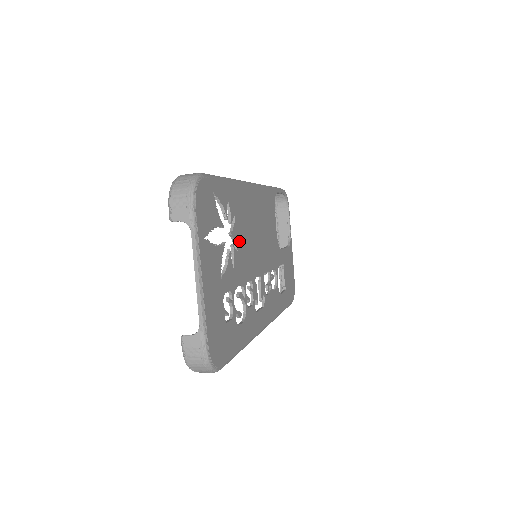
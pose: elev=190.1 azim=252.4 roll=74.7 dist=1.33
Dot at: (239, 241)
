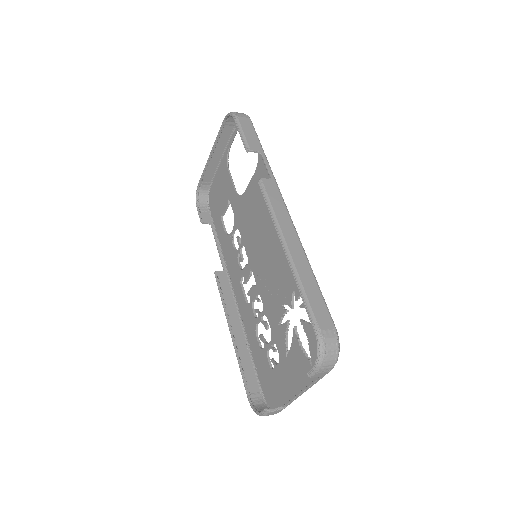
Dot at: (284, 295)
